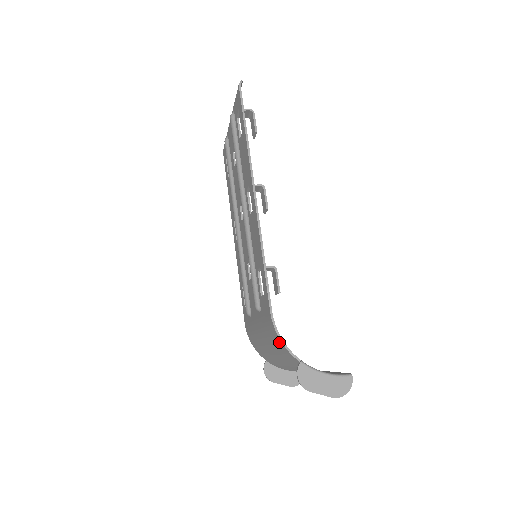
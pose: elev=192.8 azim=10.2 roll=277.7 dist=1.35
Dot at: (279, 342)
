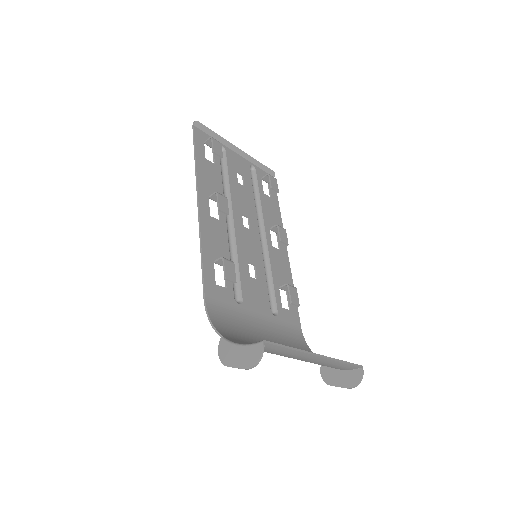
Dot at: (216, 325)
